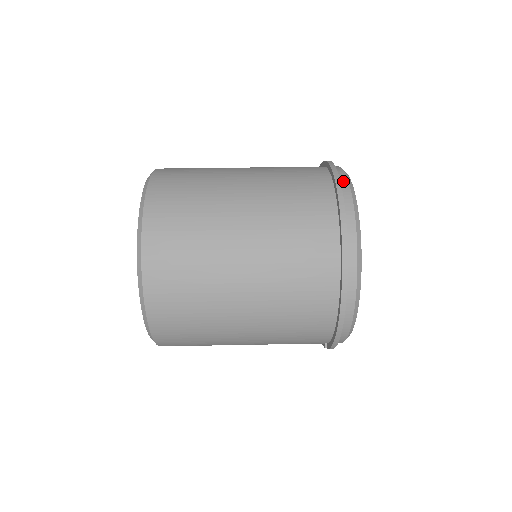
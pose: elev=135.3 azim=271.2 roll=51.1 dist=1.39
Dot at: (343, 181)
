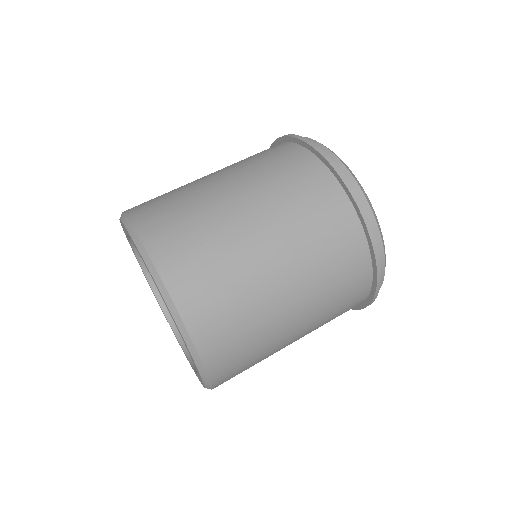
Dot at: (366, 210)
